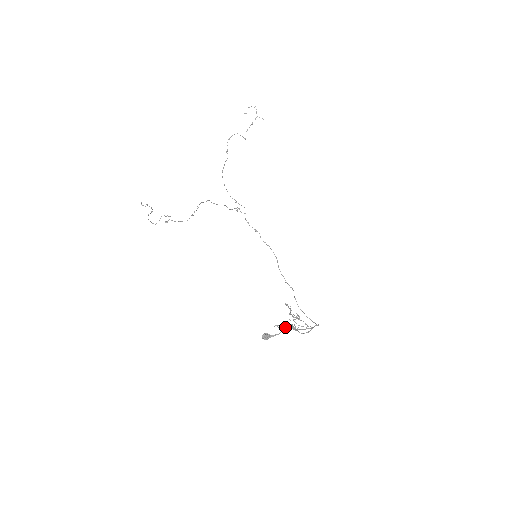
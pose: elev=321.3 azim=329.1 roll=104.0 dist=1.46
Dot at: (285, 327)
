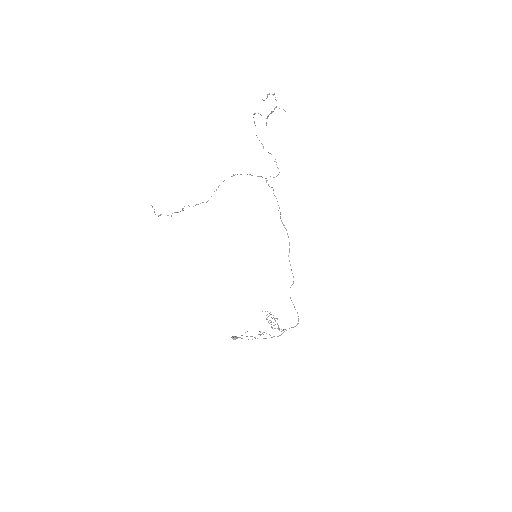
Dot at: (251, 336)
